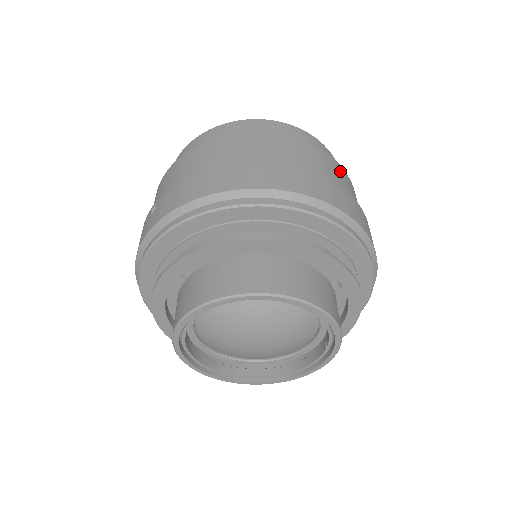
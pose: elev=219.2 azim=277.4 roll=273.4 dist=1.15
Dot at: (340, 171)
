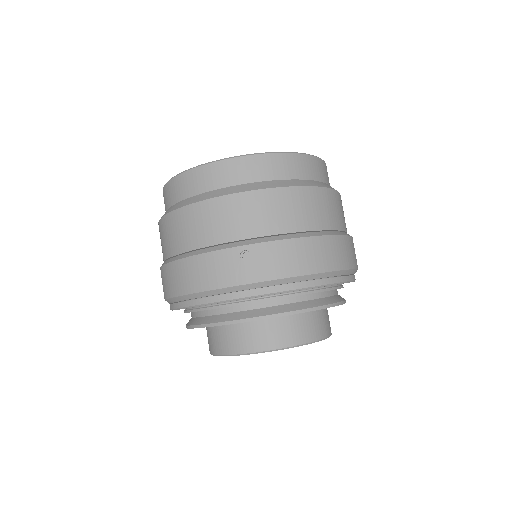
Dot at: occluded
